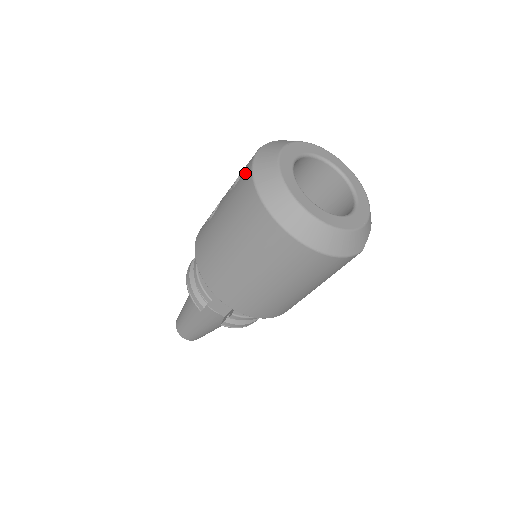
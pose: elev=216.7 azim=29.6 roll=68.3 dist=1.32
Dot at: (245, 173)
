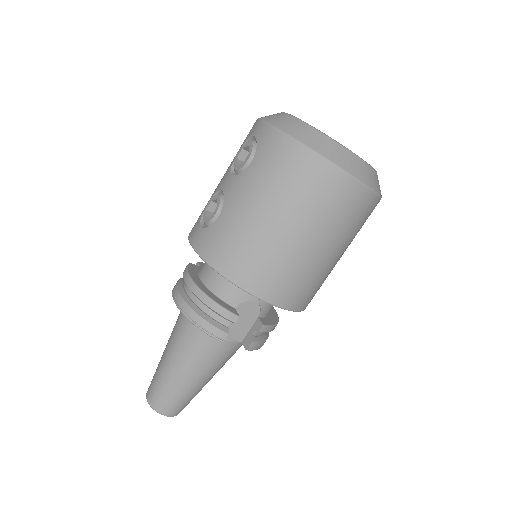
Dot at: (266, 141)
